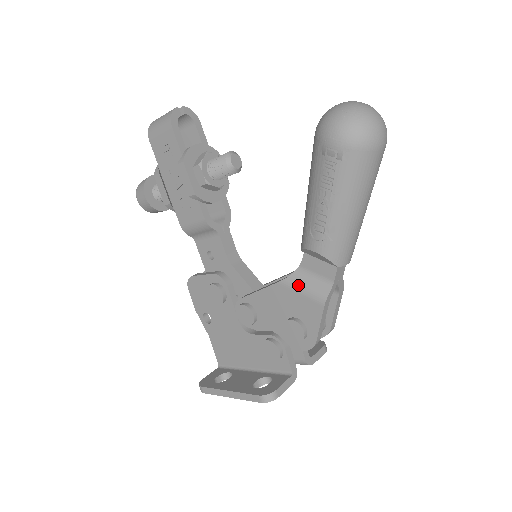
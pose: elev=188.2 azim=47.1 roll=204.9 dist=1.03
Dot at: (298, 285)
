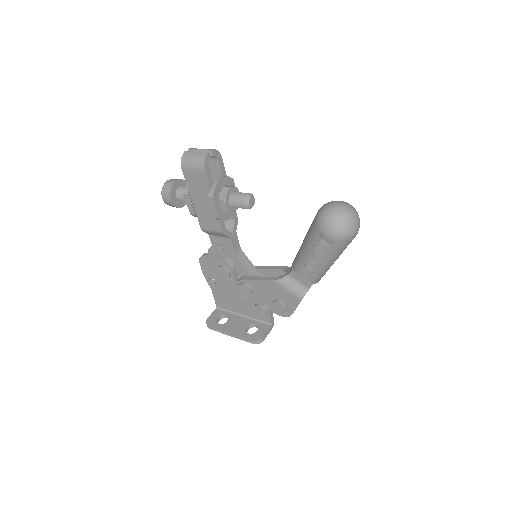
Dot at: (286, 286)
